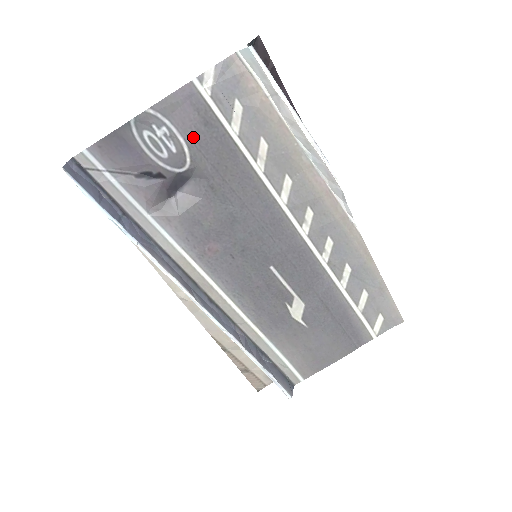
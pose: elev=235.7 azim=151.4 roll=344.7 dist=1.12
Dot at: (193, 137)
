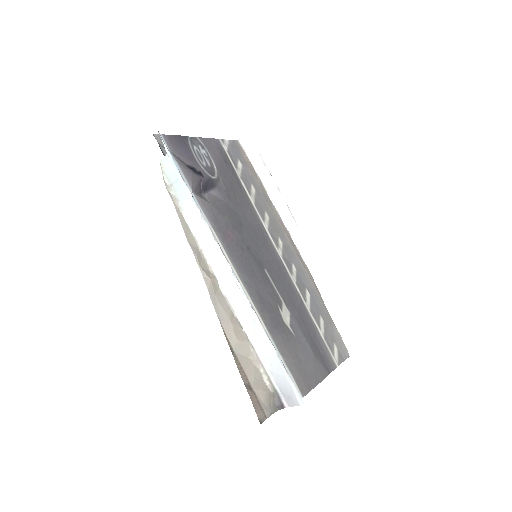
Dot at: (219, 164)
